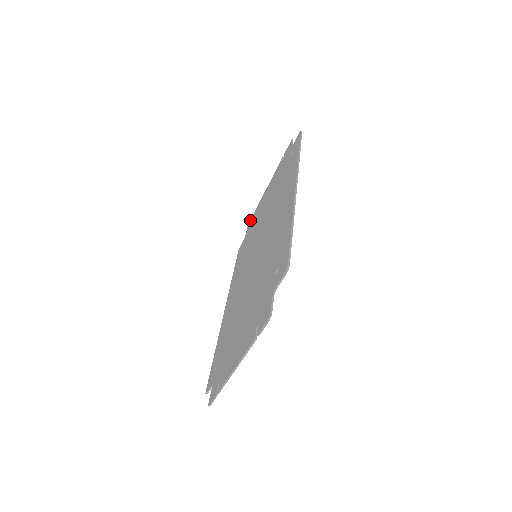
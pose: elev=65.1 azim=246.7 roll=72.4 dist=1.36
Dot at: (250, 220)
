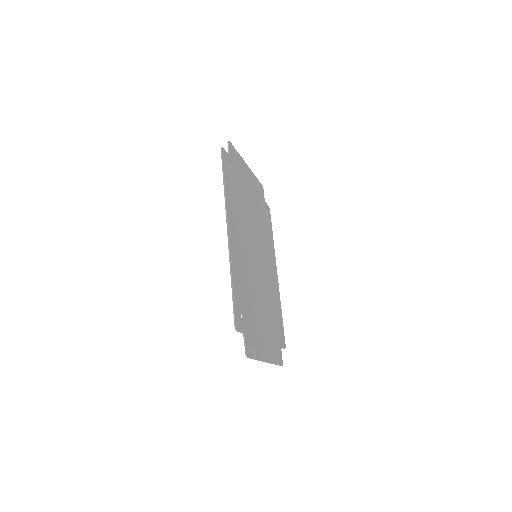
Dot at: (260, 186)
